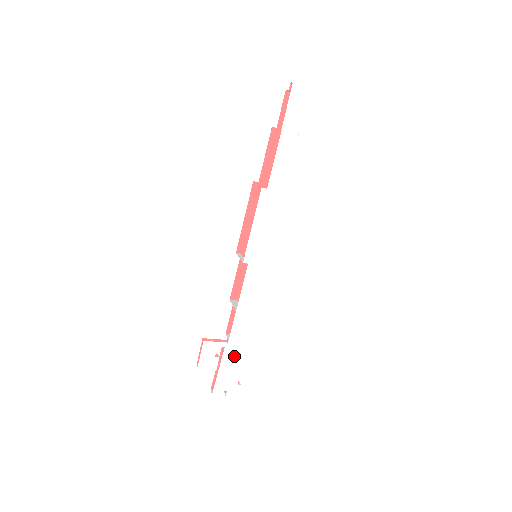
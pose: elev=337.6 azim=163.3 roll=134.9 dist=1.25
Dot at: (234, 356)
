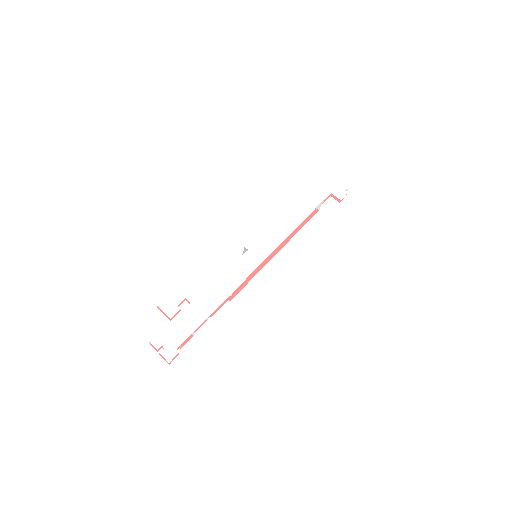
Dot at: (192, 317)
